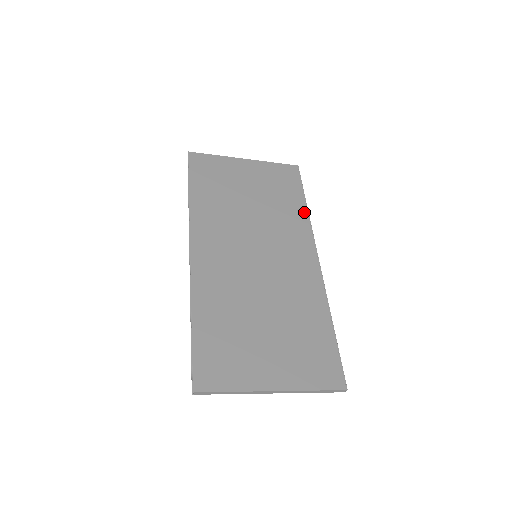
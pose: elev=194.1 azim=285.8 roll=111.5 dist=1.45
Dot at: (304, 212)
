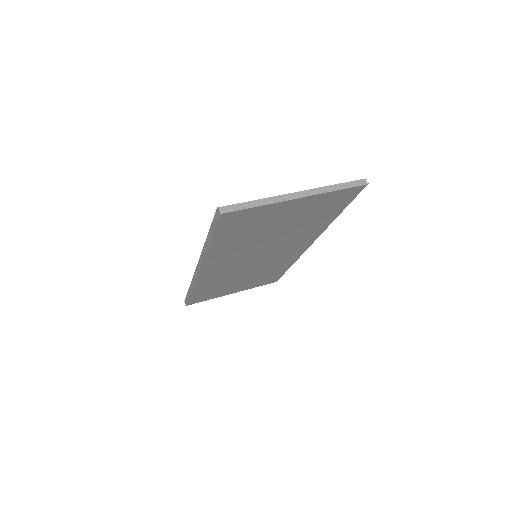
Dot at: (329, 223)
